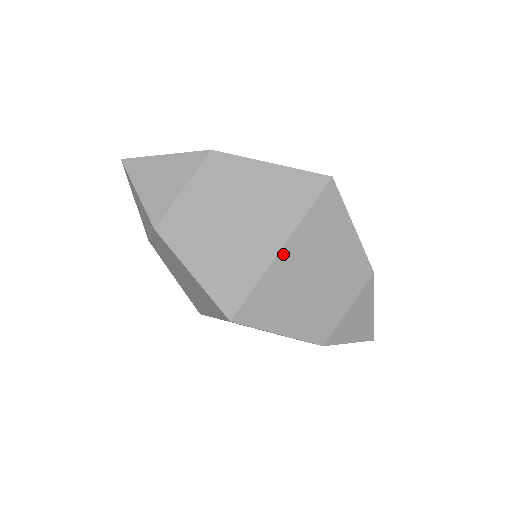
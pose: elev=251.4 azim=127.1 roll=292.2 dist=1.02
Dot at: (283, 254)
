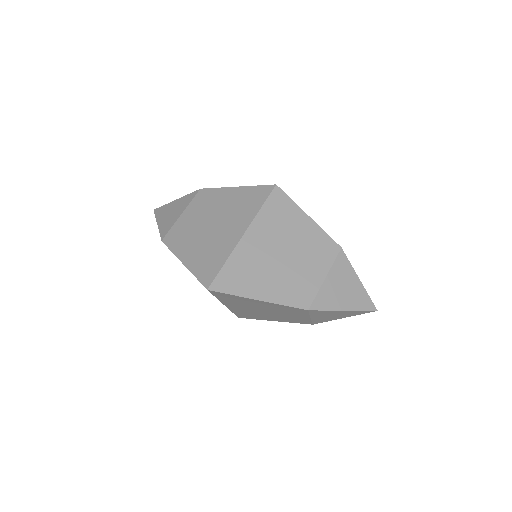
Dot at: occluded
